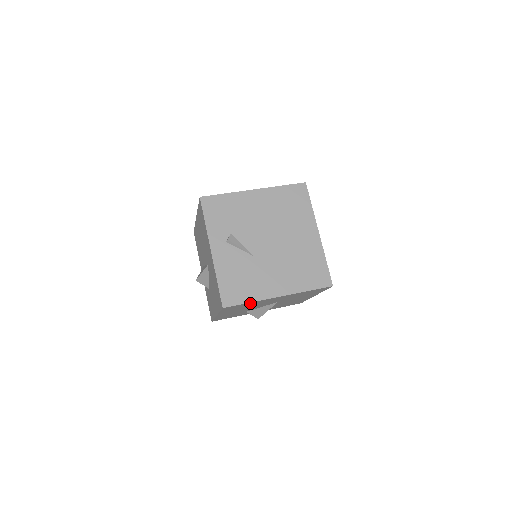
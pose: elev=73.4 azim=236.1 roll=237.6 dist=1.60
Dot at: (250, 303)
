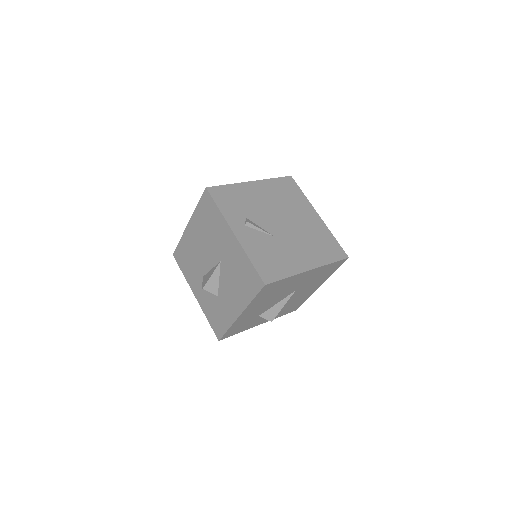
Dot at: (285, 281)
